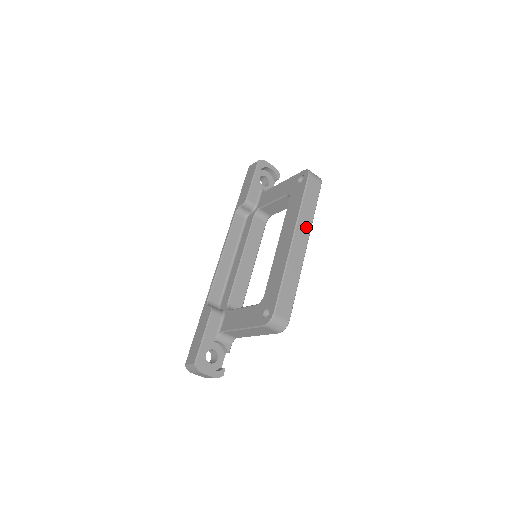
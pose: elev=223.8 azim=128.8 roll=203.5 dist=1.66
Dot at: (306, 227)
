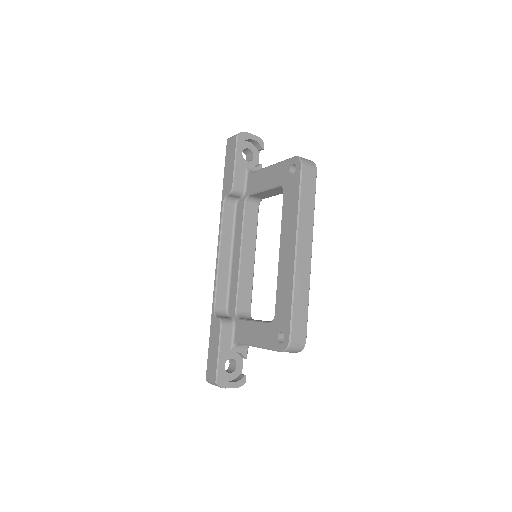
Dot at: (308, 231)
